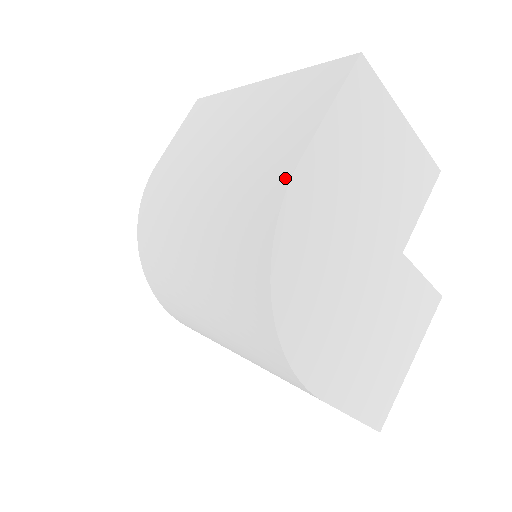
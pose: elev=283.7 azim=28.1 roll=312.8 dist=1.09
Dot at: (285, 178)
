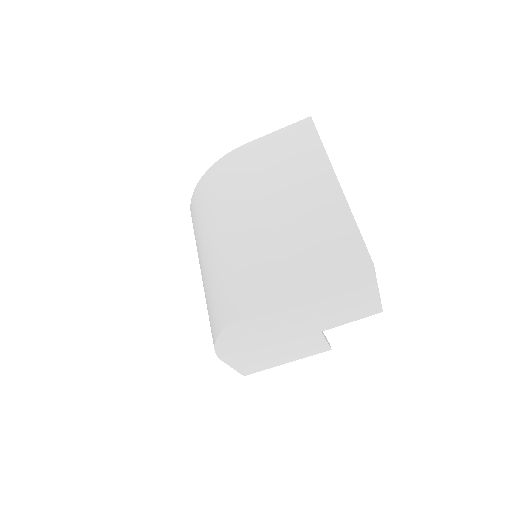
Dot at: (274, 292)
